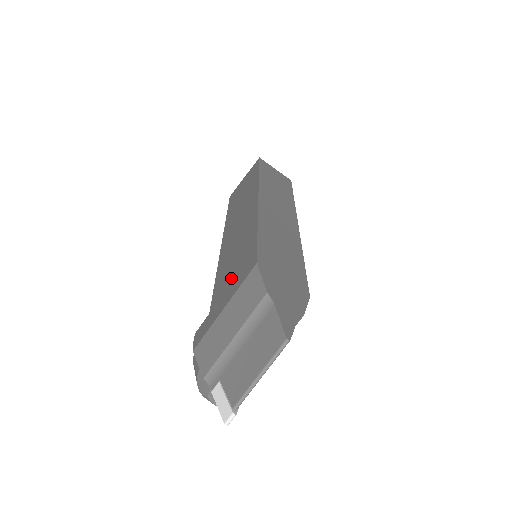
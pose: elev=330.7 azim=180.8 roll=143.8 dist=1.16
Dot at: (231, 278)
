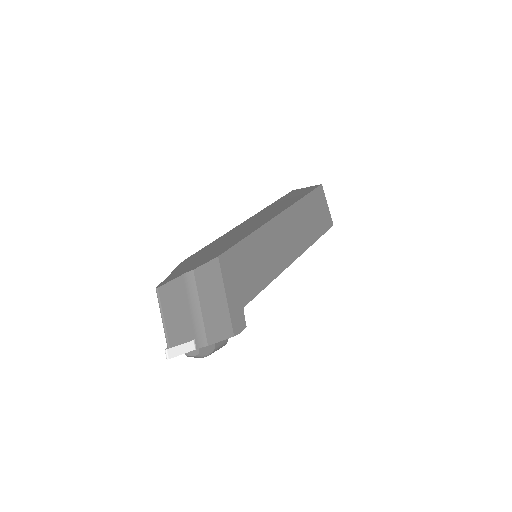
Dot at: occluded
